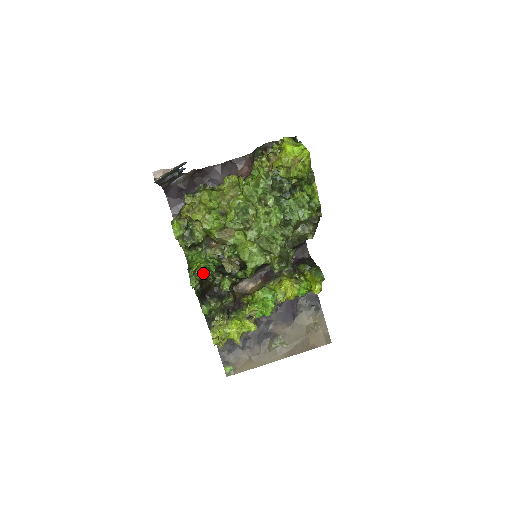
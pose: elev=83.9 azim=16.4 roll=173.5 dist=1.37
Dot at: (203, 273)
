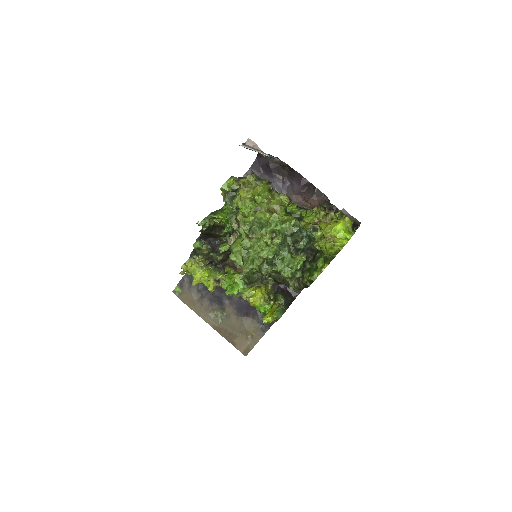
Dot at: (220, 225)
